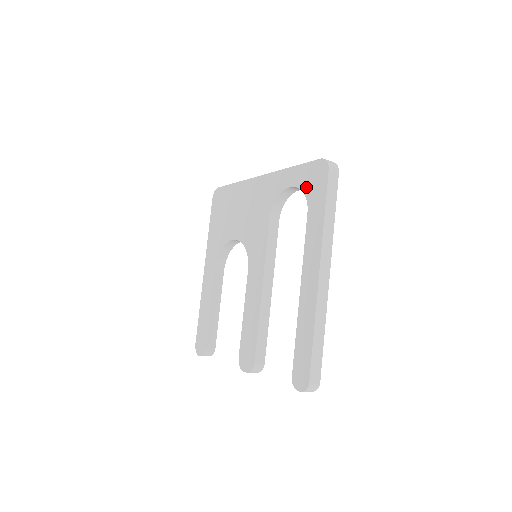
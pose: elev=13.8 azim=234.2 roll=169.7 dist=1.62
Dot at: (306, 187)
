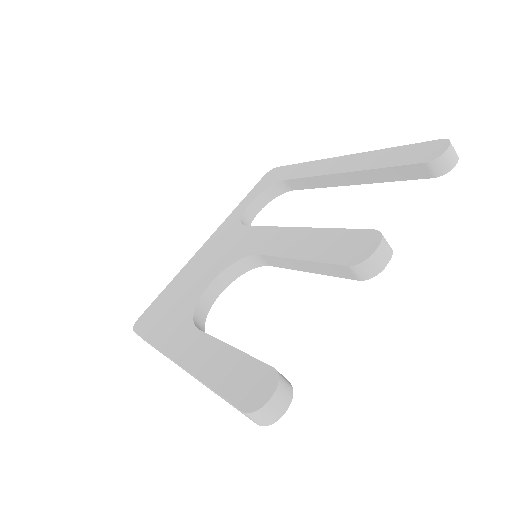
Dot at: (267, 185)
